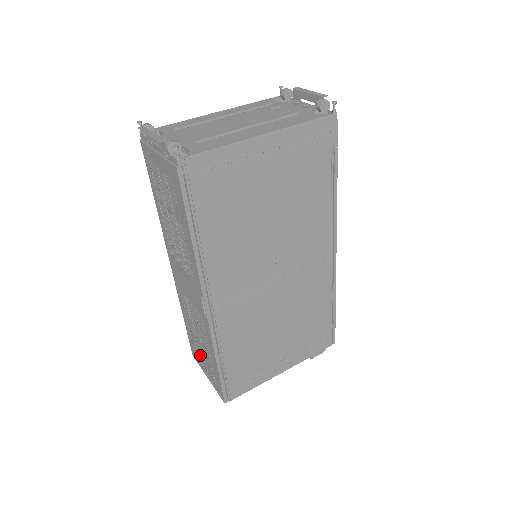
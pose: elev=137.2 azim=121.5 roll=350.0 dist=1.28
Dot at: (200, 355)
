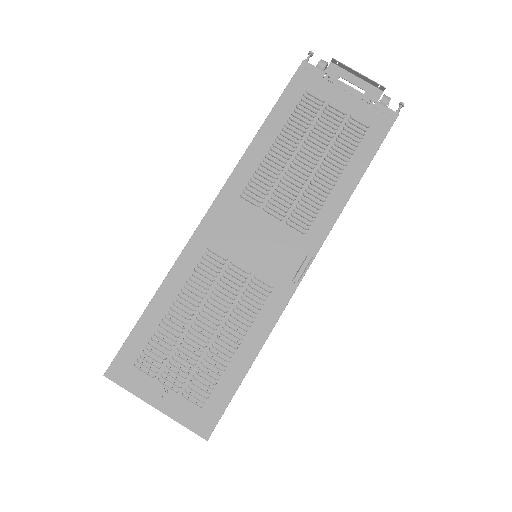
Dot at: (178, 359)
